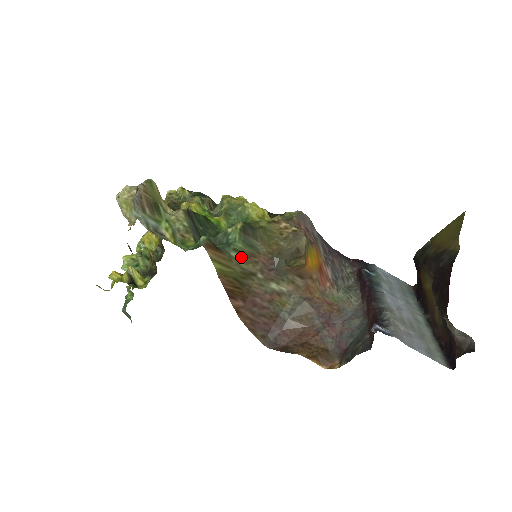
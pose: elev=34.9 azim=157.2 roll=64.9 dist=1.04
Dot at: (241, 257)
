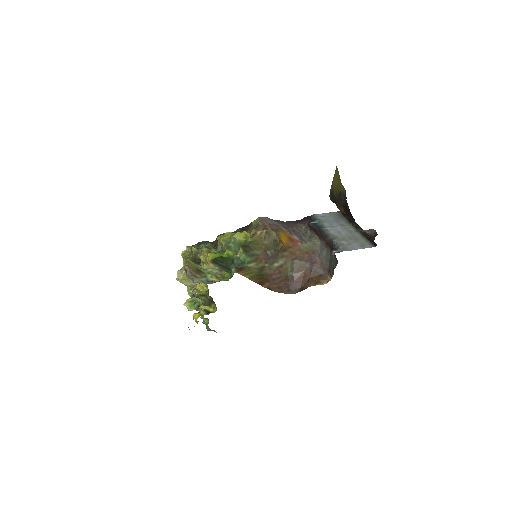
Dot at: (253, 264)
